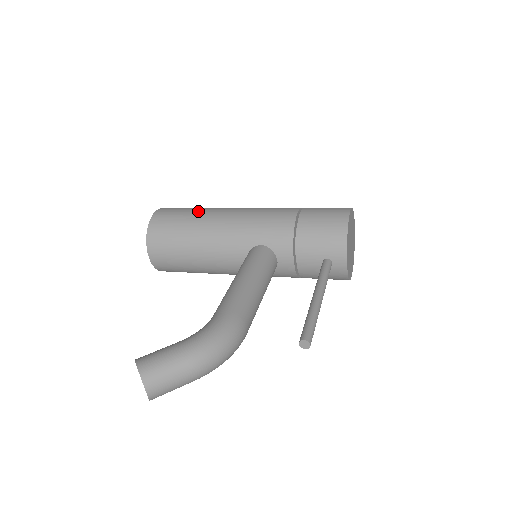
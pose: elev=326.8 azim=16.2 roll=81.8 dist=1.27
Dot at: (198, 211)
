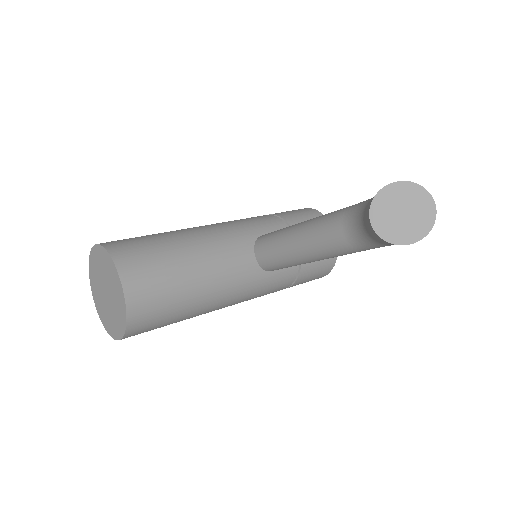
Dot at: occluded
